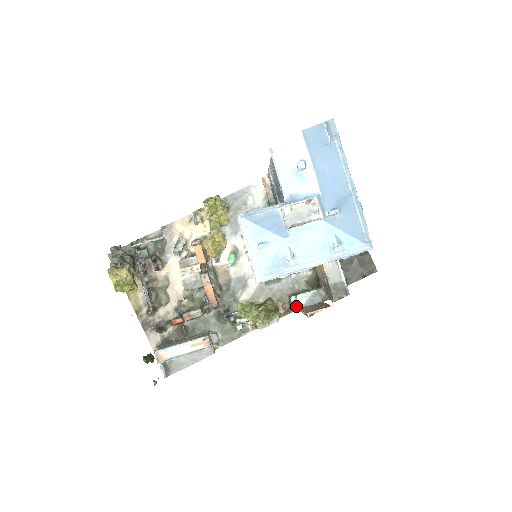
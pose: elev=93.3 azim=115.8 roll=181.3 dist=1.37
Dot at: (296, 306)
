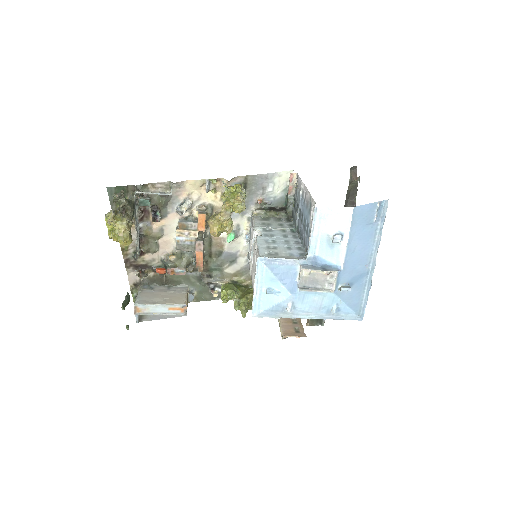
Dot at: occluded
